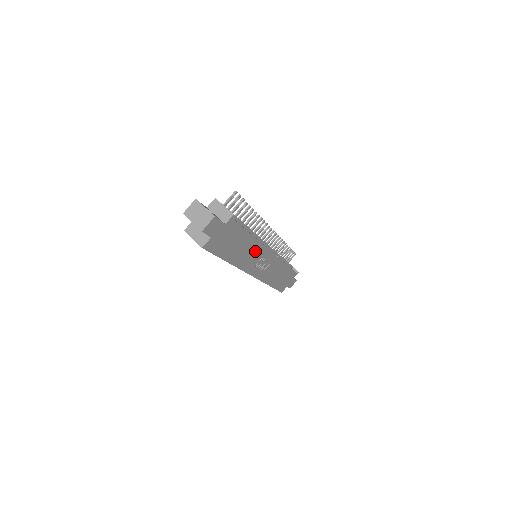
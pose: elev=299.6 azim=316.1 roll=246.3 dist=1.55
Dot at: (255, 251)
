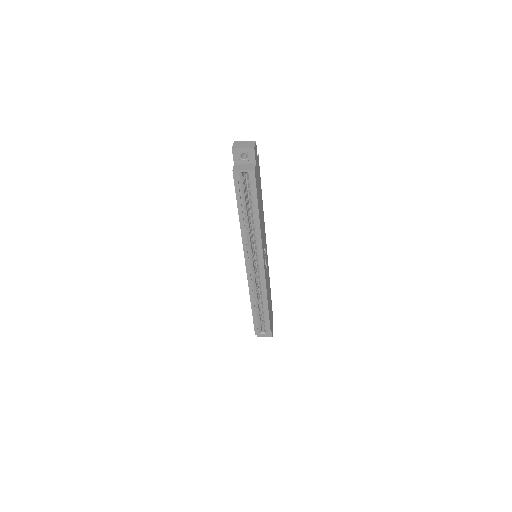
Dot at: (263, 228)
